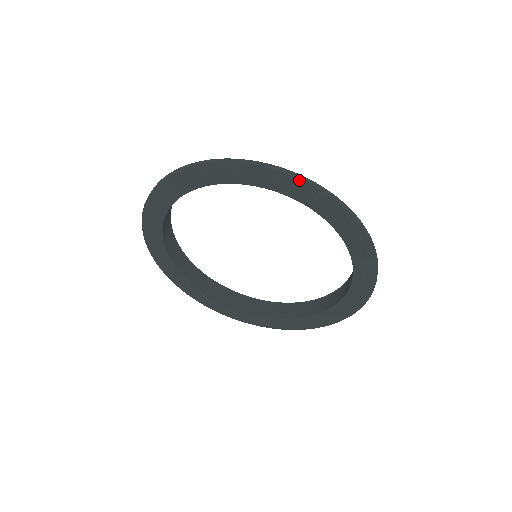
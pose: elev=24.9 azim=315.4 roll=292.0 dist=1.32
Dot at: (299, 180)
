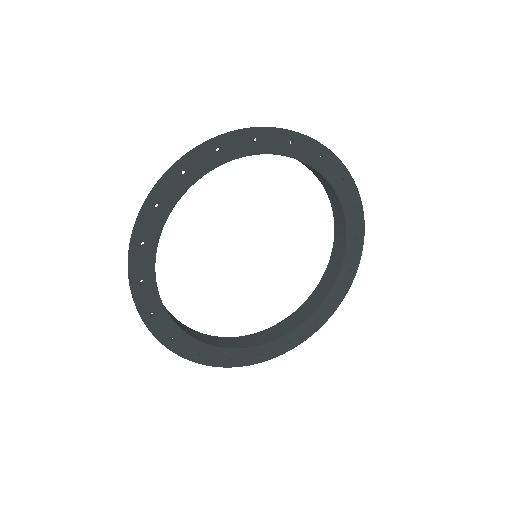
Dot at: (273, 130)
